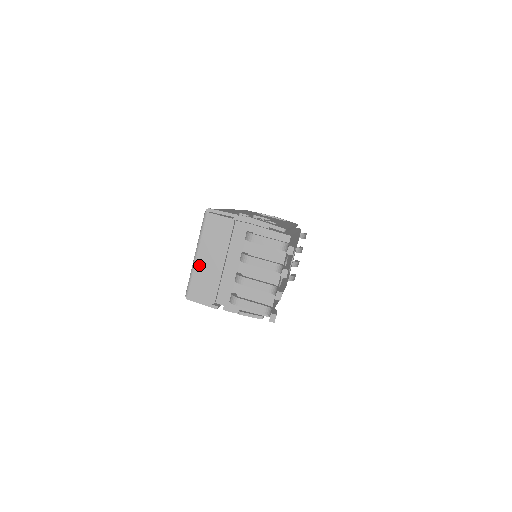
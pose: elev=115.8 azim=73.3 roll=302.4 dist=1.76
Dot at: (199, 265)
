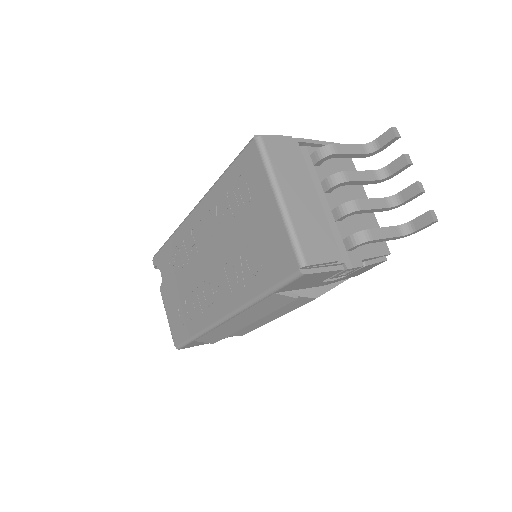
Dot at: (294, 211)
